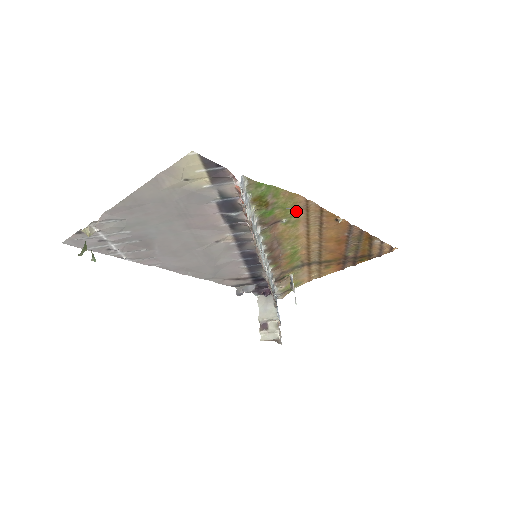
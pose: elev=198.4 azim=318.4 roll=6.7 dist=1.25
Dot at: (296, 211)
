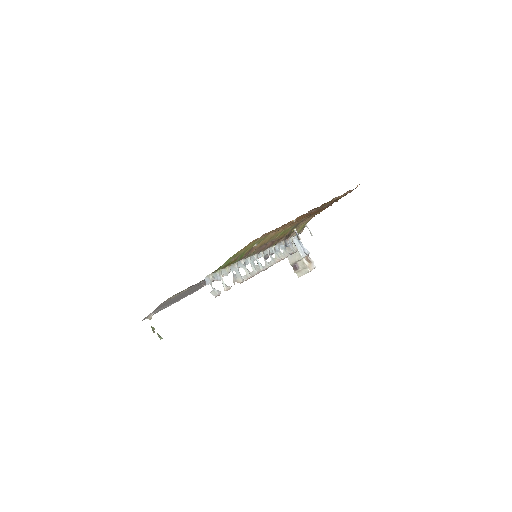
Dot at: occluded
